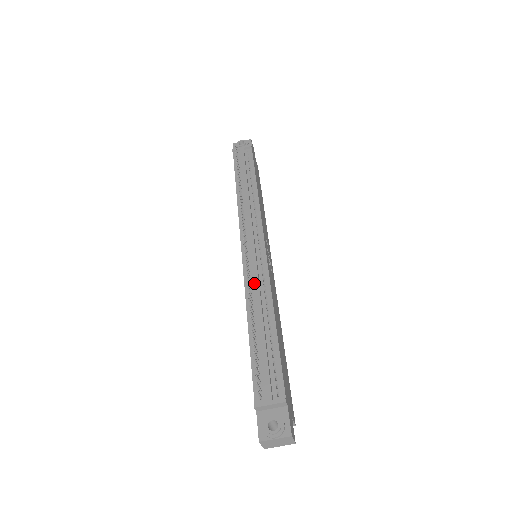
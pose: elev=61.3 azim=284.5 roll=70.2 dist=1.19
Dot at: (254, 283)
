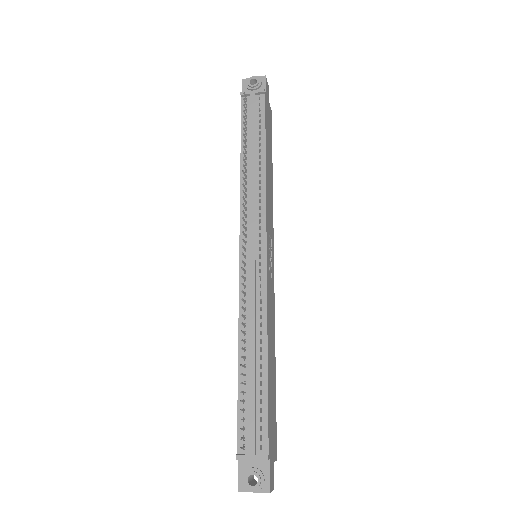
Dot at: (249, 306)
